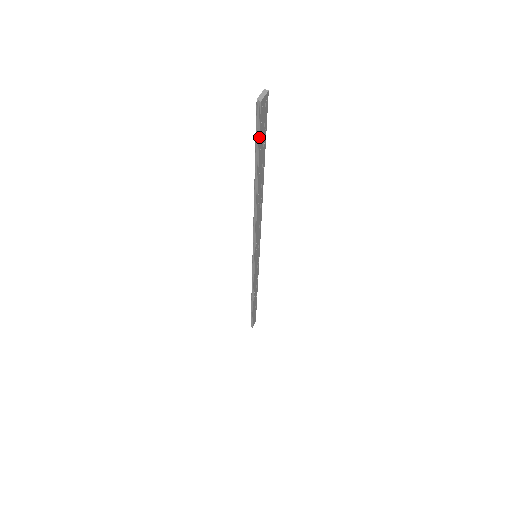
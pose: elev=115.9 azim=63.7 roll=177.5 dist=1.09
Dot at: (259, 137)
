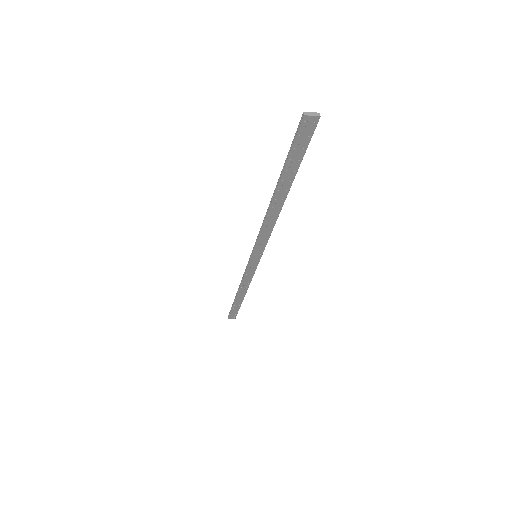
Dot at: (292, 146)
